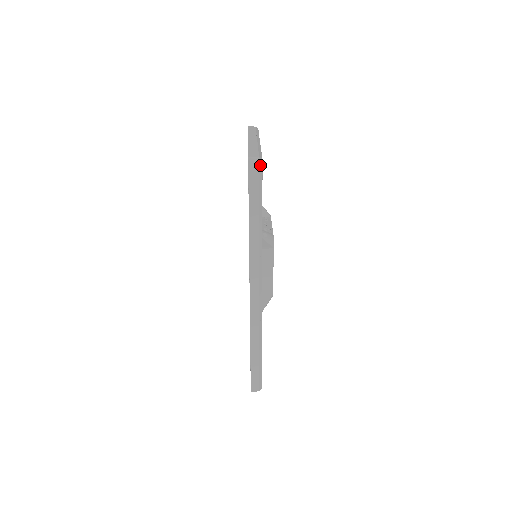
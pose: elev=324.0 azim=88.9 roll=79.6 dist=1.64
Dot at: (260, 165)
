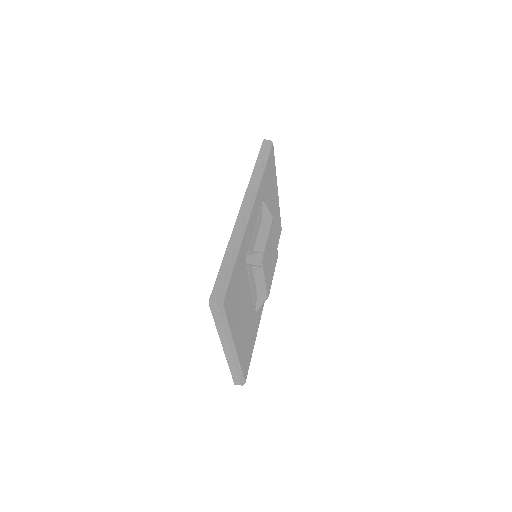
Dot at: (271, 143)
